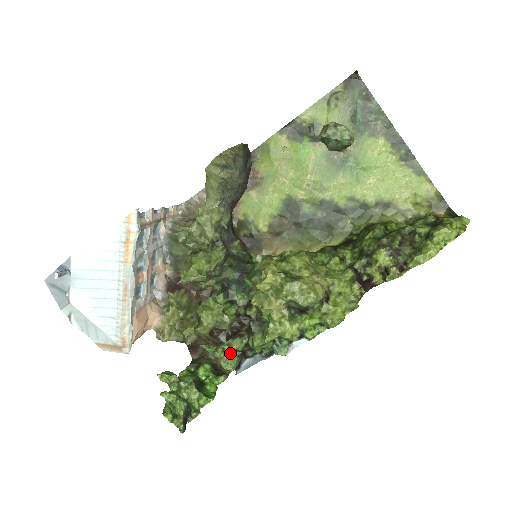
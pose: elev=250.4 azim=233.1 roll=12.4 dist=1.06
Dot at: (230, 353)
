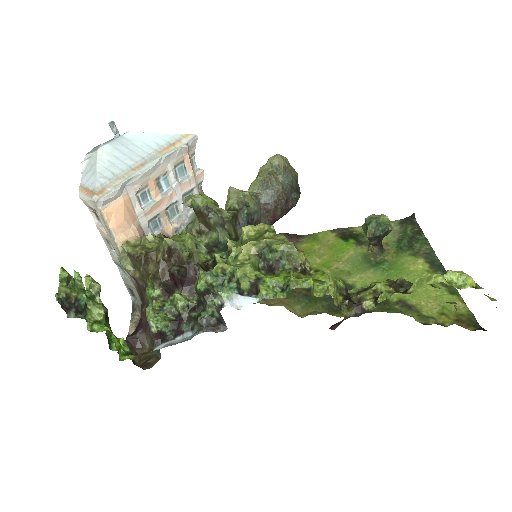
Dot at: (166, 314)
